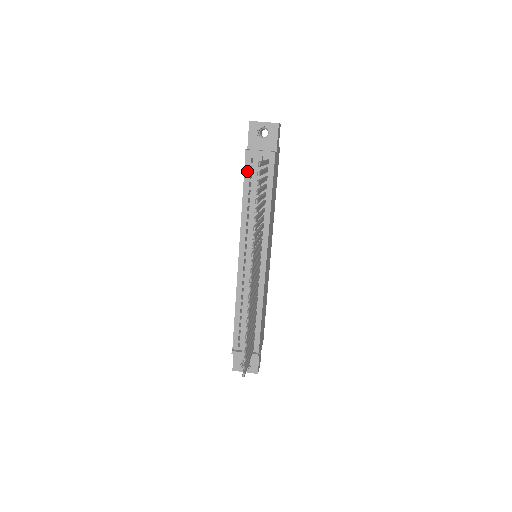
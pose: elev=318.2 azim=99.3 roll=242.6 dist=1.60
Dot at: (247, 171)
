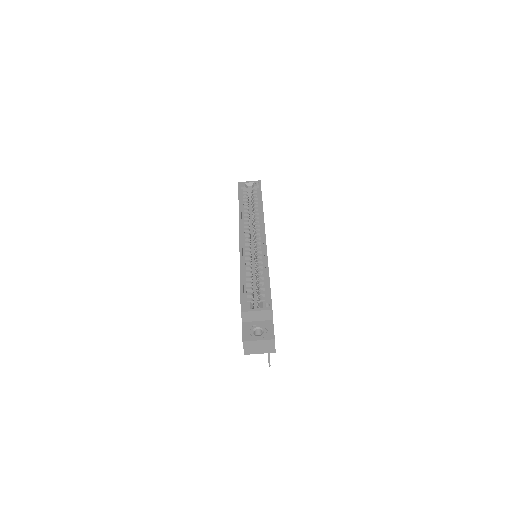
Dot at: occluded
